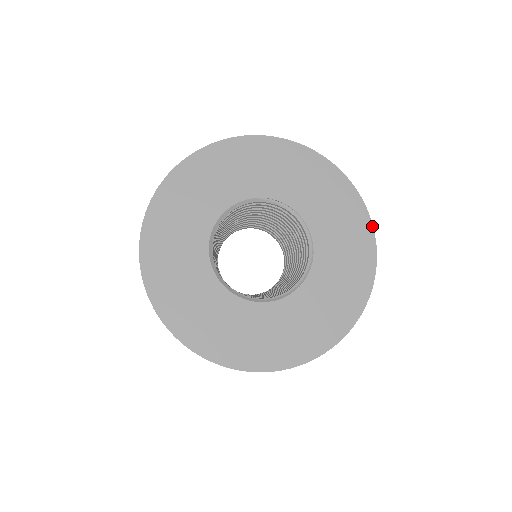
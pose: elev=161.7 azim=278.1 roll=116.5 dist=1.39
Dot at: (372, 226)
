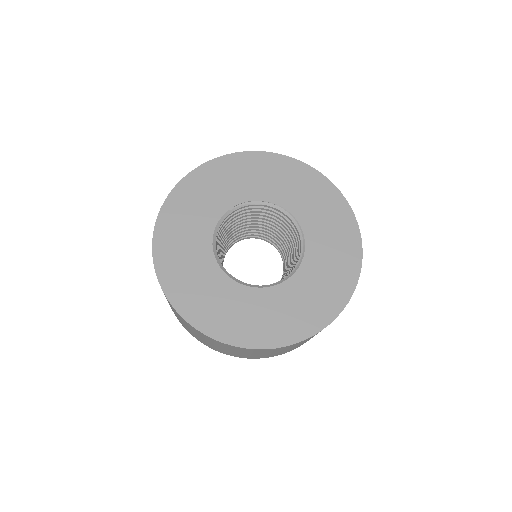
Dot at: (323, 175)
